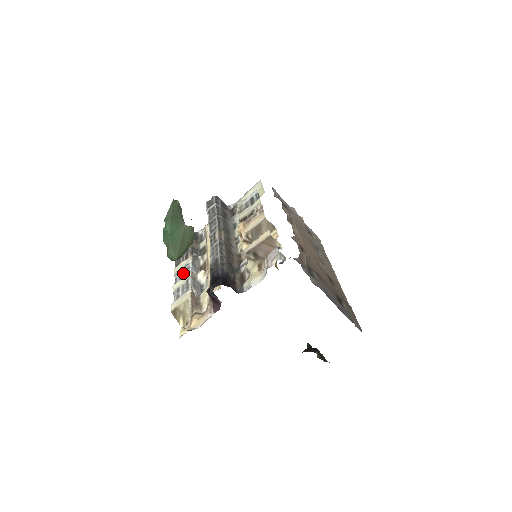
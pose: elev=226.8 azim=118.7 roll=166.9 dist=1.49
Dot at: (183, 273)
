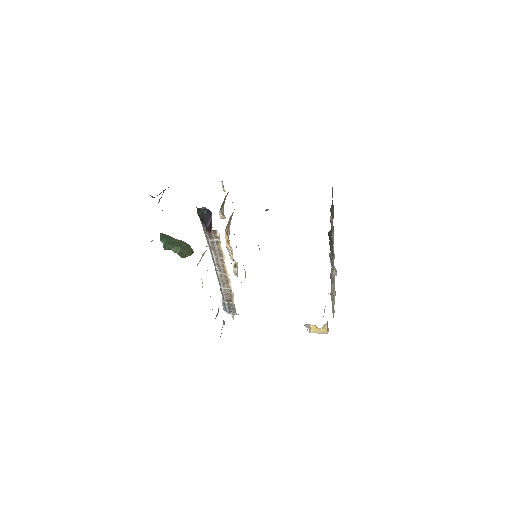
Dot at: occluded
